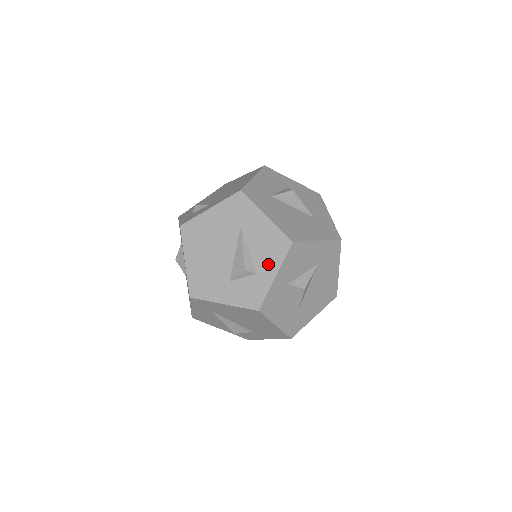
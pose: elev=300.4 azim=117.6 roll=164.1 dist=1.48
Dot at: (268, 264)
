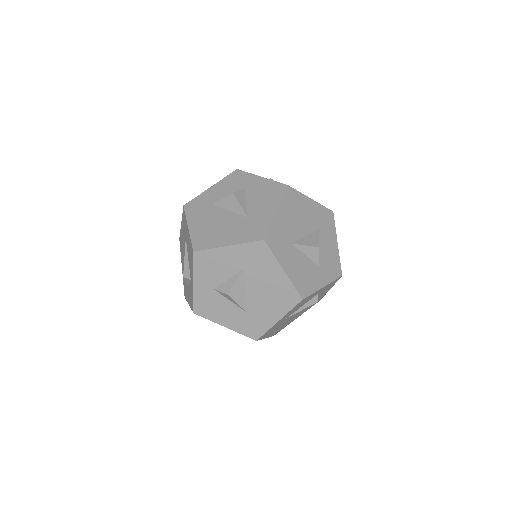
Dot at: (191, 272)
